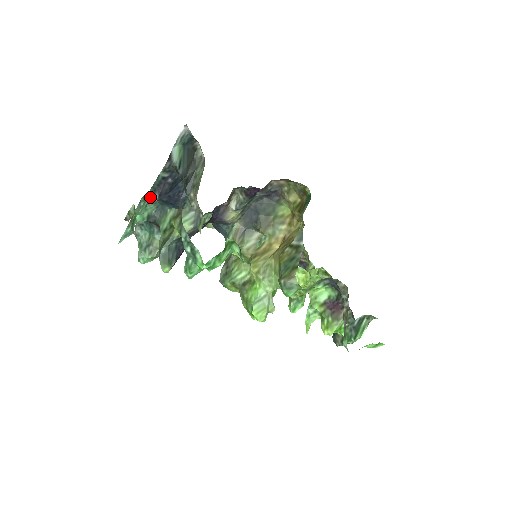
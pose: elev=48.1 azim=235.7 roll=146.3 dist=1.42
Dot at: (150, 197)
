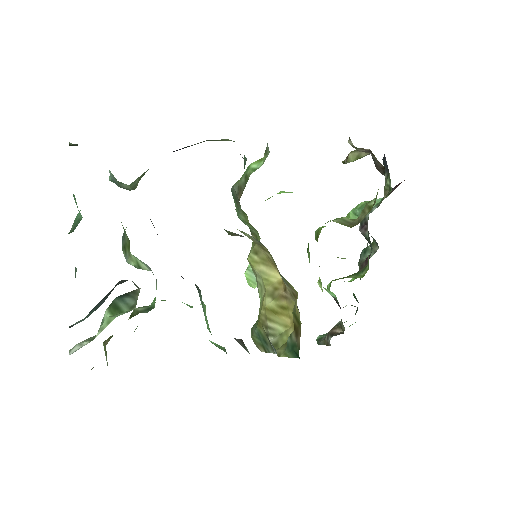
Dot at: occluded
